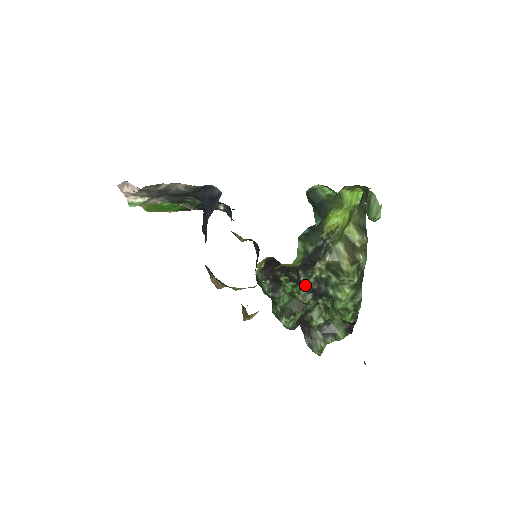
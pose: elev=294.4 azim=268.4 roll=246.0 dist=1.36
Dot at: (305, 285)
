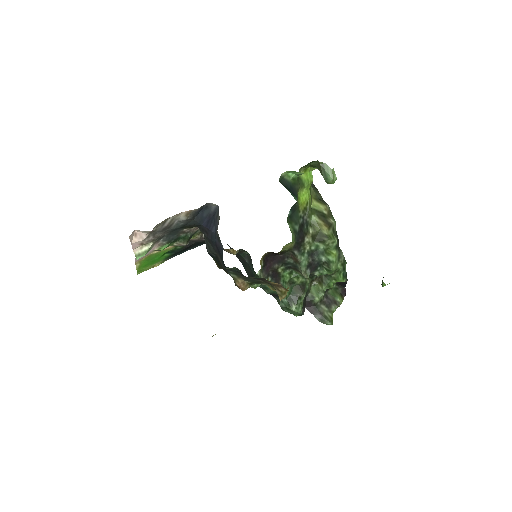
Dot at: (303, 262)
